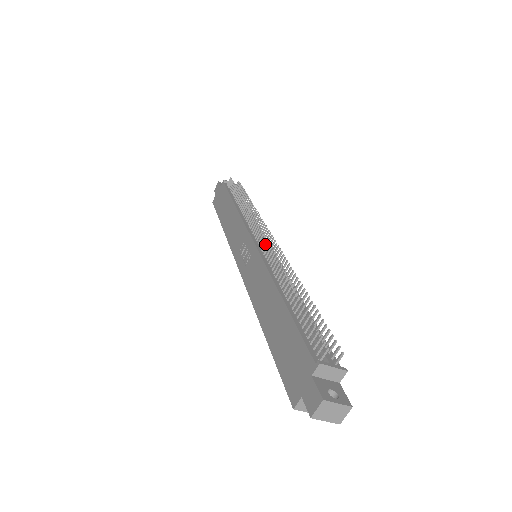
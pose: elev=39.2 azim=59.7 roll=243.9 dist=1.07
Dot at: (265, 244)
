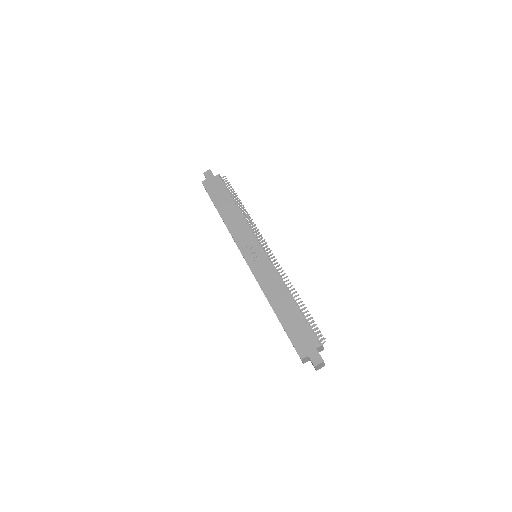
Dot at: (273, 257)
